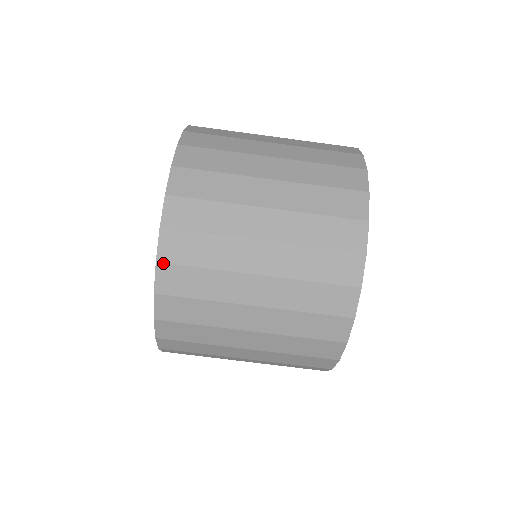
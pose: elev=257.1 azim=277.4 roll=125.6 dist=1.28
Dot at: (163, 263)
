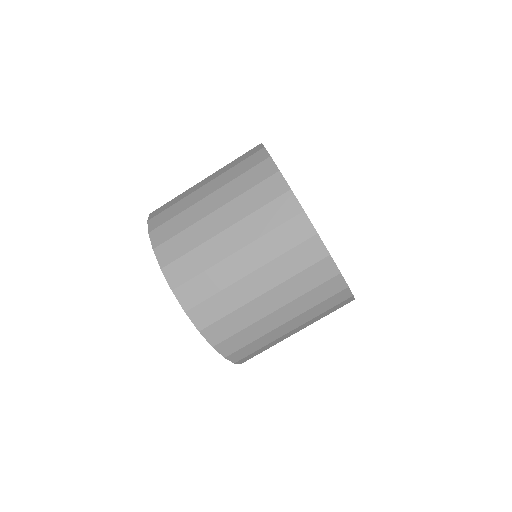
Dot at: (203, 329)
